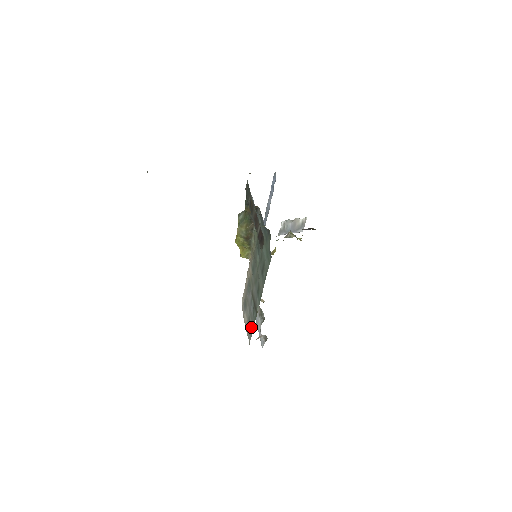
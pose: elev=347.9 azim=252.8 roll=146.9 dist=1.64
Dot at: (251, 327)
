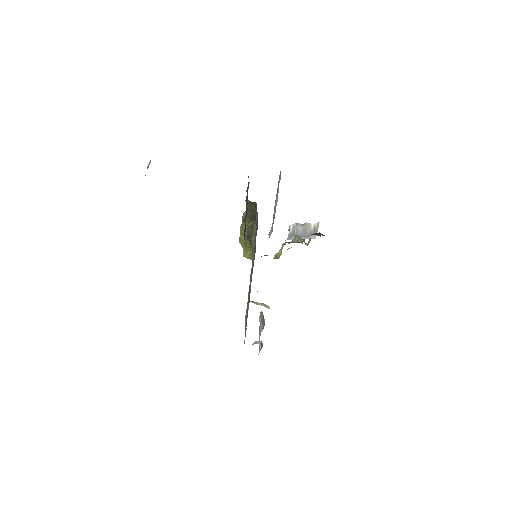
Dot at: (245, 330)
